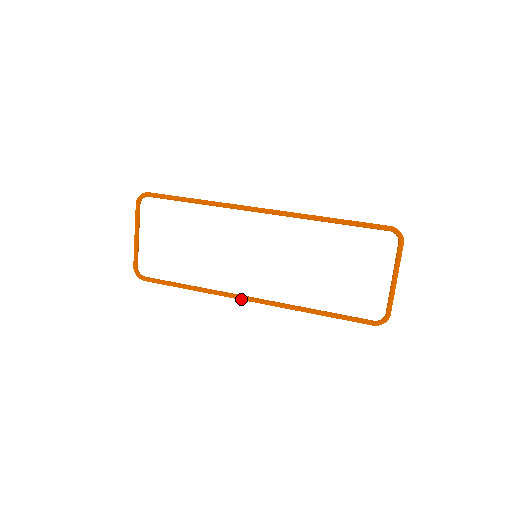
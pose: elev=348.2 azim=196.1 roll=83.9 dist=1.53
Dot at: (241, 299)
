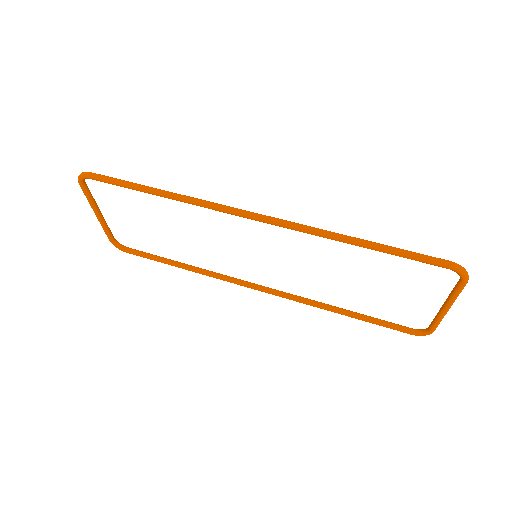
Dot at: occluded
